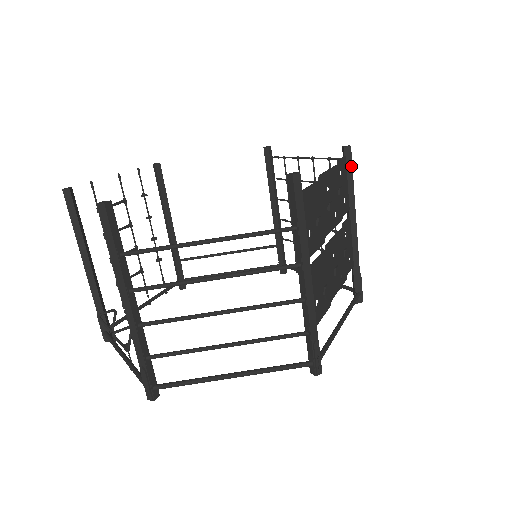
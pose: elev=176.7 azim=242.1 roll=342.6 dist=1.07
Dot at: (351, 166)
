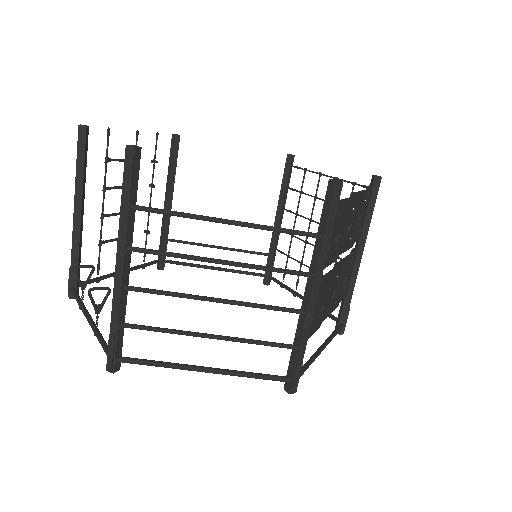
Dot at: (376, 197)
